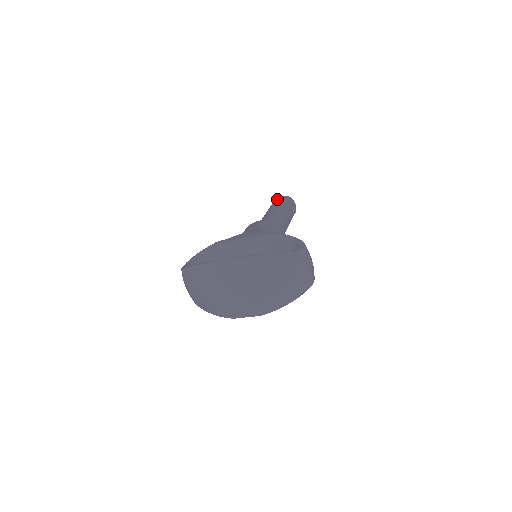
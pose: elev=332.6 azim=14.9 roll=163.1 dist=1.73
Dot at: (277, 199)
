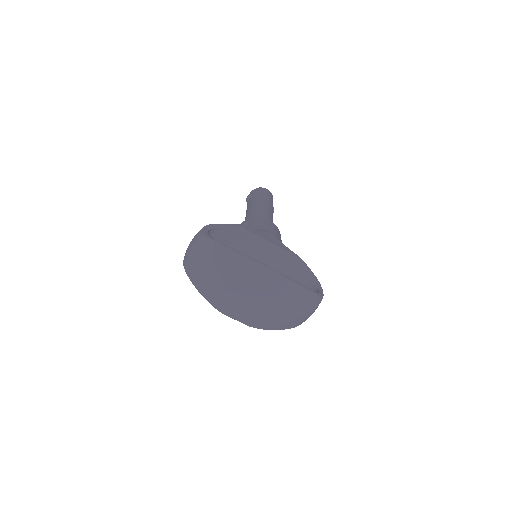
Dot at: (265, 191)
